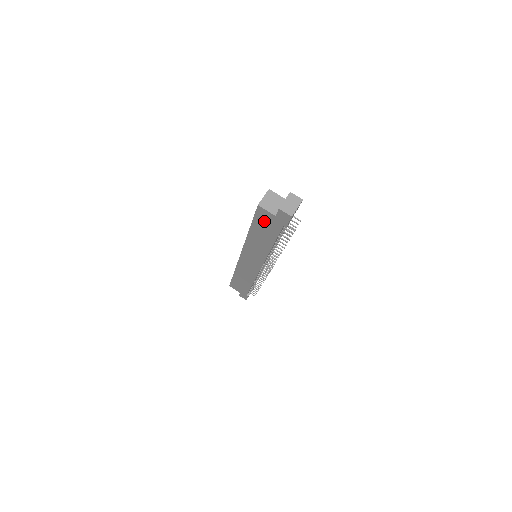
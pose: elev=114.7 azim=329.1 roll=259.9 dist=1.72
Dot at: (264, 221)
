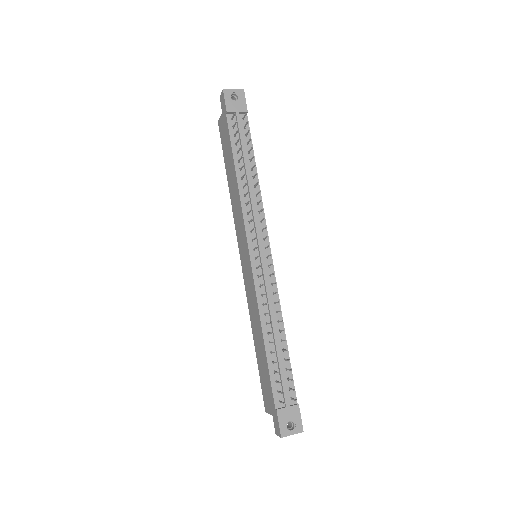
Dot at: (224, 138)
